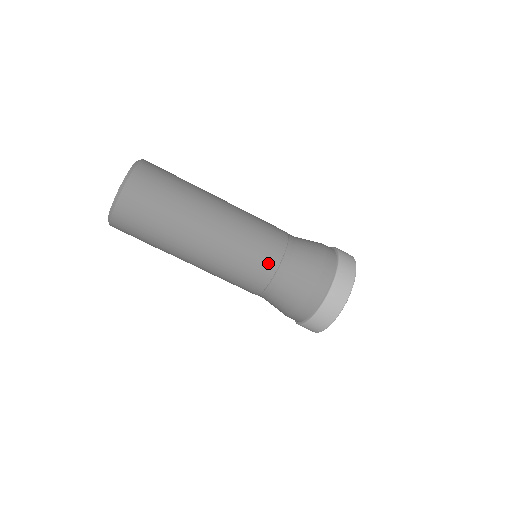
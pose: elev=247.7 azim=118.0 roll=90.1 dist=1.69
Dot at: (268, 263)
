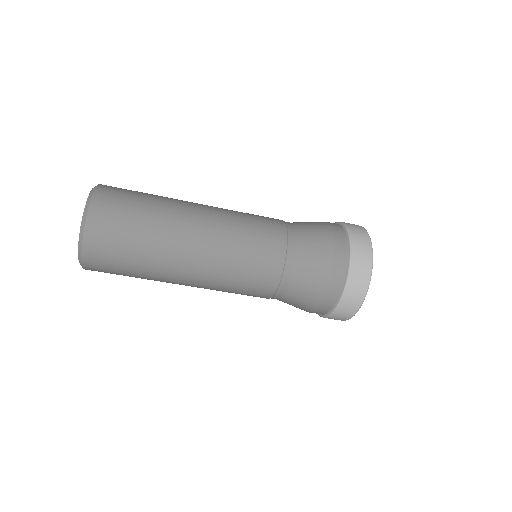
Dot at: (265, 286)
